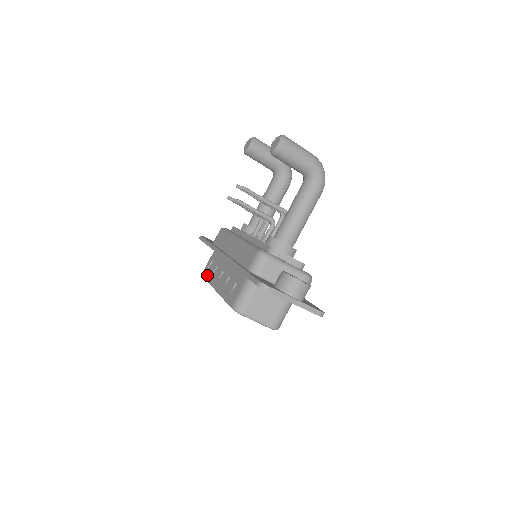
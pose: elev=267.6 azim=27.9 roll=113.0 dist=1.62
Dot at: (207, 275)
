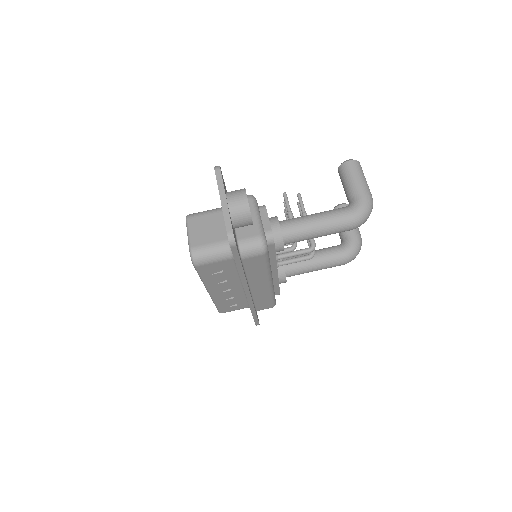
Dot at: occluded
